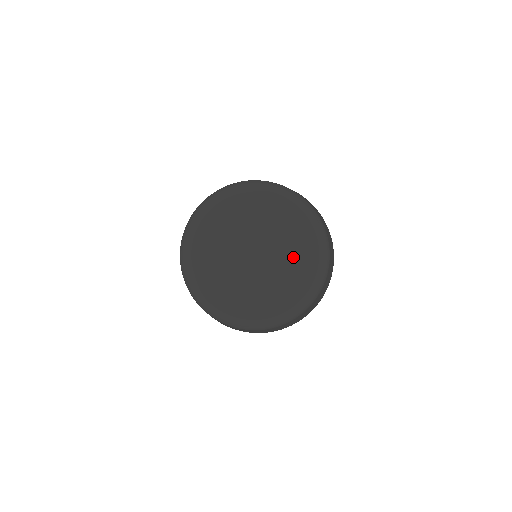
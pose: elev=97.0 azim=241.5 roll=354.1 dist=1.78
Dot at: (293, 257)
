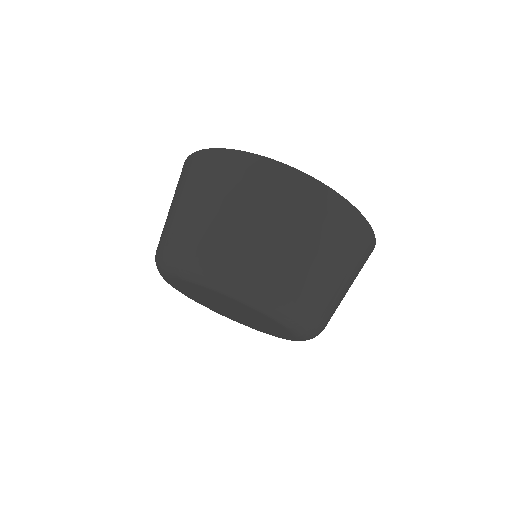
Dot at: (273, 330)
